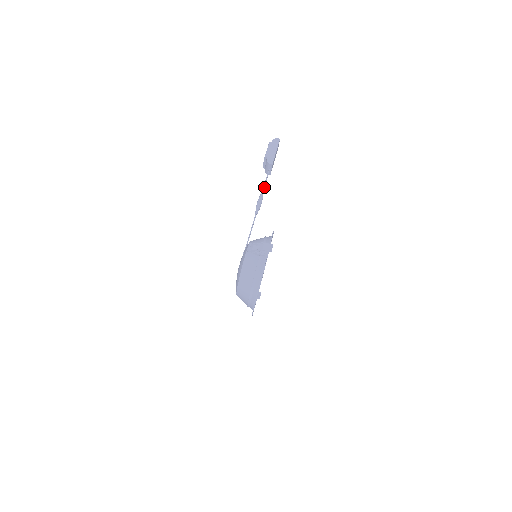
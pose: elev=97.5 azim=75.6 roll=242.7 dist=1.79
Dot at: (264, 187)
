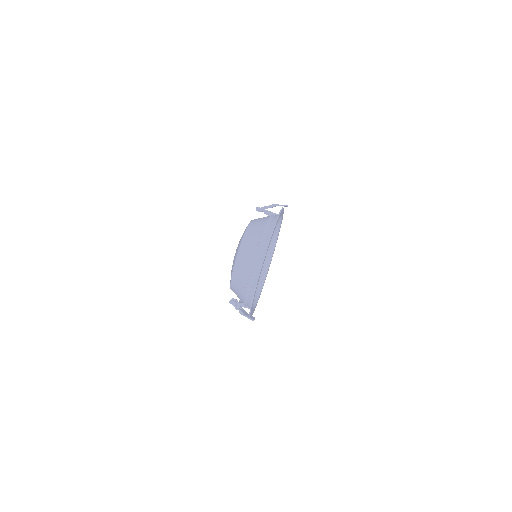
Dot at: occluded
